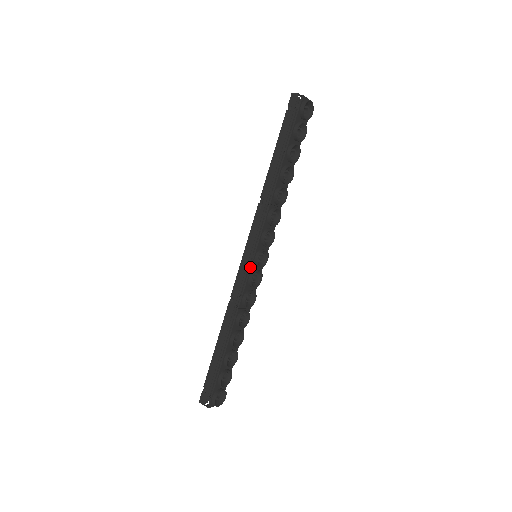
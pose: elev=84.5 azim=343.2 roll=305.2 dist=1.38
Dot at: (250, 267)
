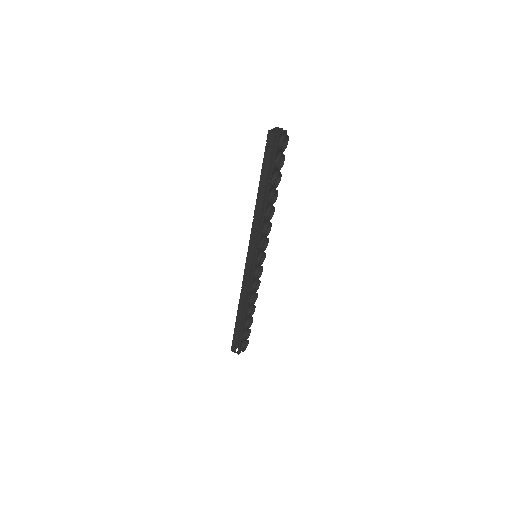
Dot at: (254, 269)
